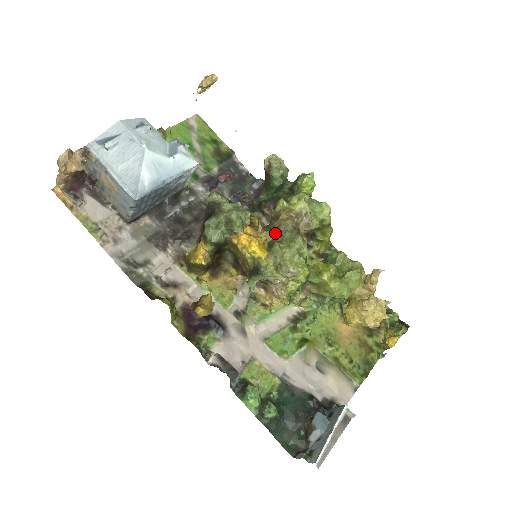
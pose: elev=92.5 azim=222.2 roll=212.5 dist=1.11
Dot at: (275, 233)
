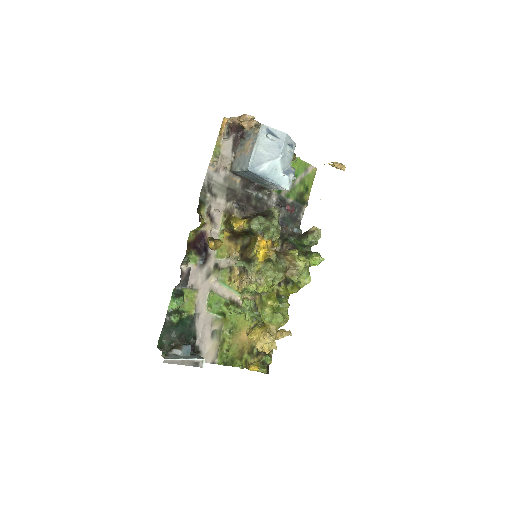
Dot at: (277, 259)
